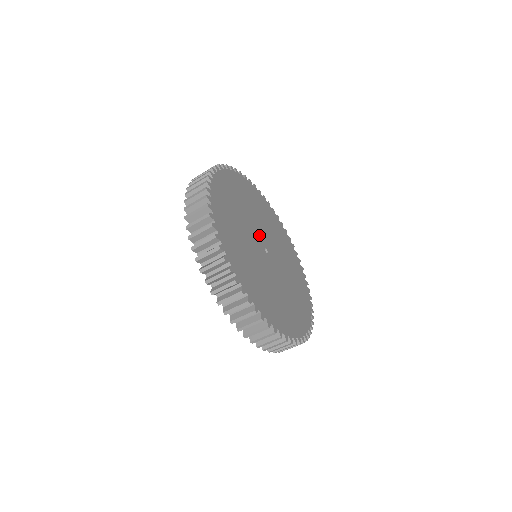
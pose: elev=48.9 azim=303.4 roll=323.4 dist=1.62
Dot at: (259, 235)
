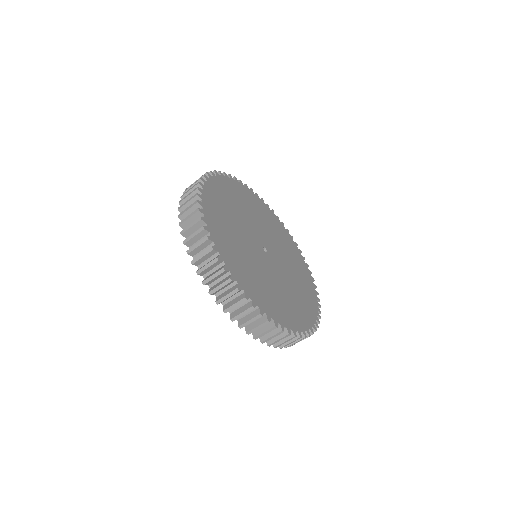
Dot at: (254, 241)
